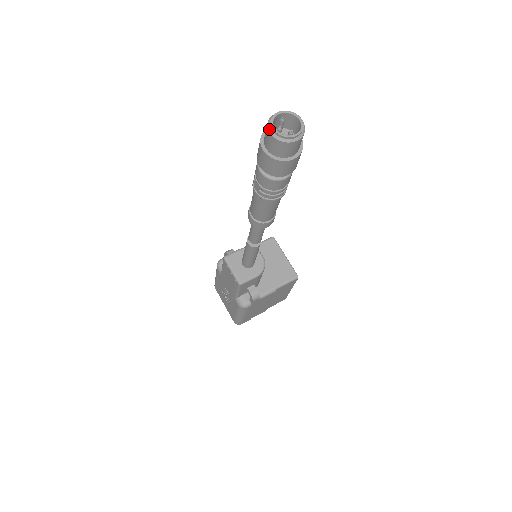
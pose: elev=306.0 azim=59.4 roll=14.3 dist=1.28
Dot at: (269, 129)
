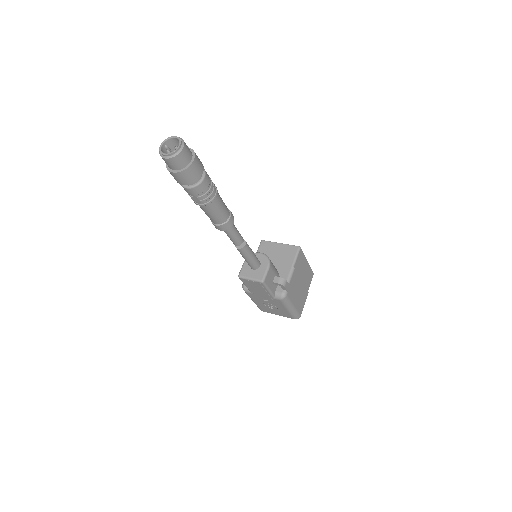
Dot at: (163, 157)
